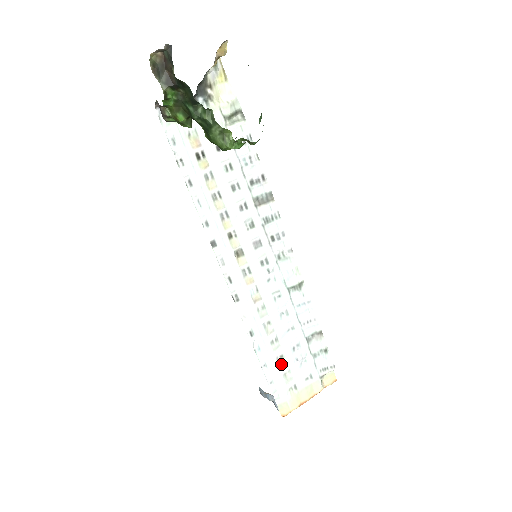
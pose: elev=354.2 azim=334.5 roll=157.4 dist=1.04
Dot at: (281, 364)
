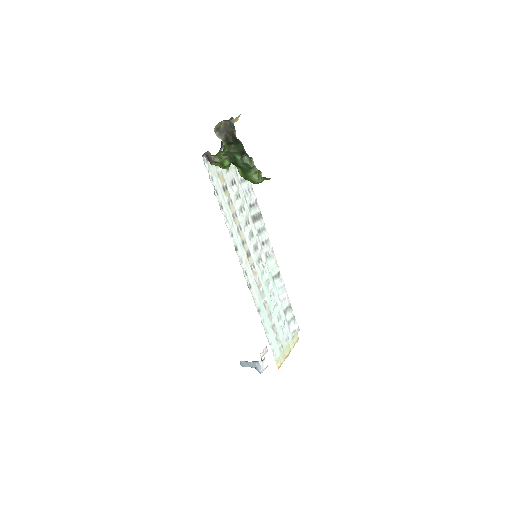
Dot at: (274, 331)
